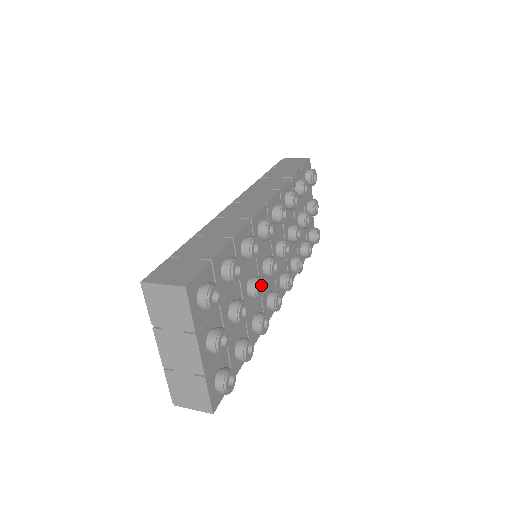
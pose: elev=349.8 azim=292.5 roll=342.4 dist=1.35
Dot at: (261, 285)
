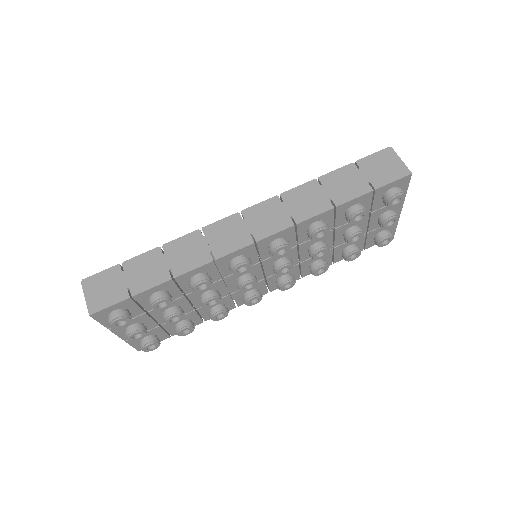
Dot at: (216, 299)
